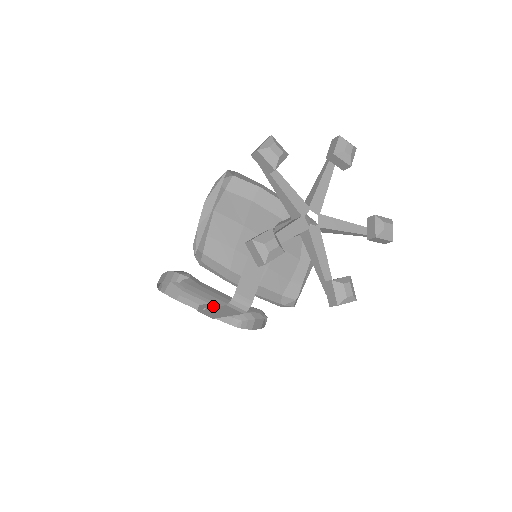
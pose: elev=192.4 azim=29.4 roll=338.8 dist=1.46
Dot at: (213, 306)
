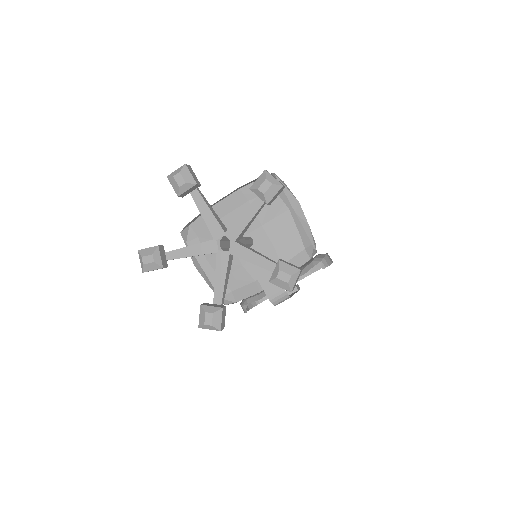
Dot at: occluded
